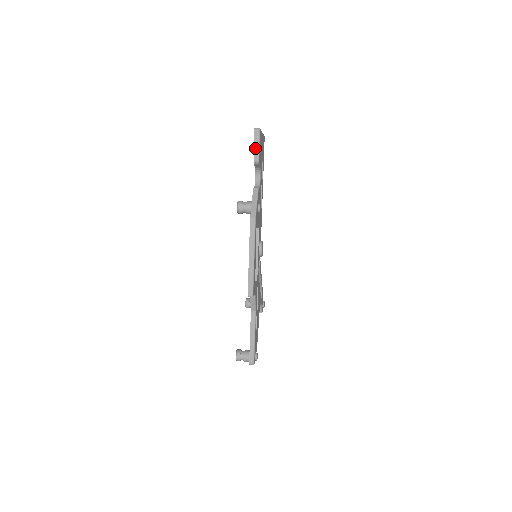
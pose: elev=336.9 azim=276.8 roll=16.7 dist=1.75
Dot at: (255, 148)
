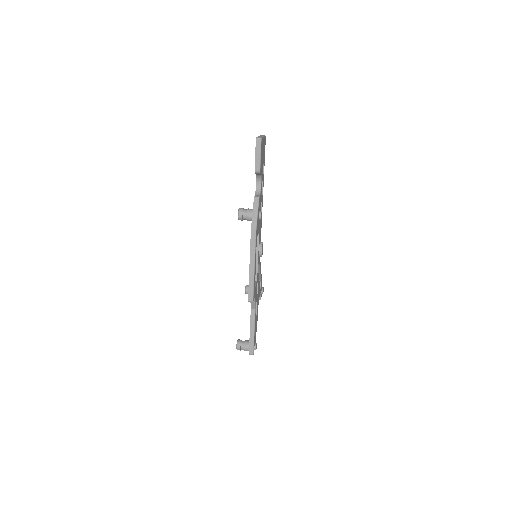
Dot at: (256, 158)
